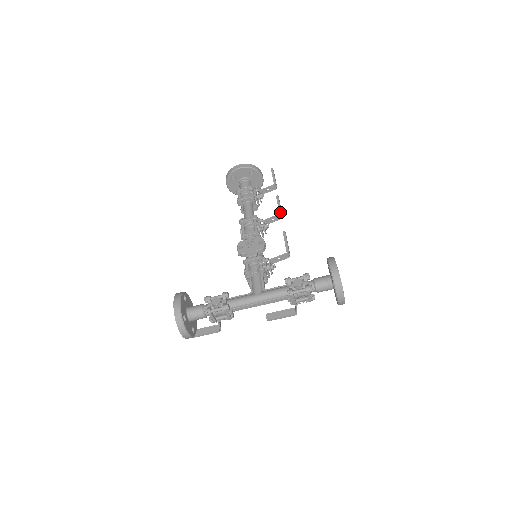
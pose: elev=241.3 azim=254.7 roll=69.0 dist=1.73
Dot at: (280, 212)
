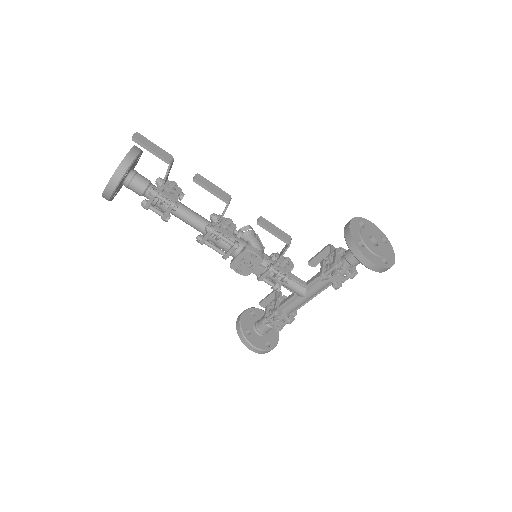
Dot at: (226, 202)
